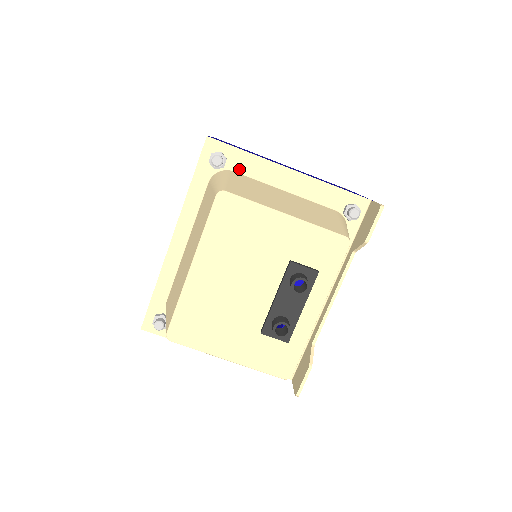
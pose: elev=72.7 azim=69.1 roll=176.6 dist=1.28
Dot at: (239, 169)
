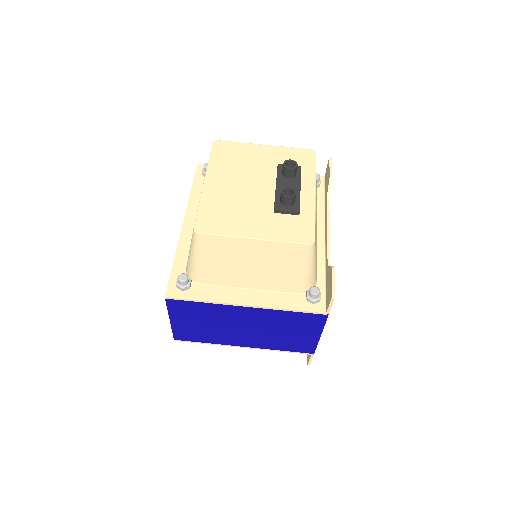
Dot at: occluded
